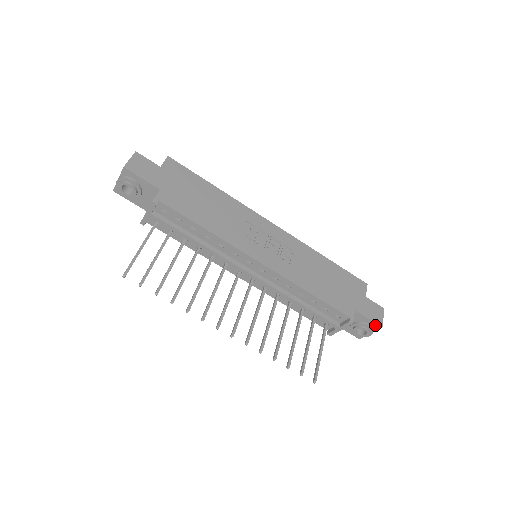
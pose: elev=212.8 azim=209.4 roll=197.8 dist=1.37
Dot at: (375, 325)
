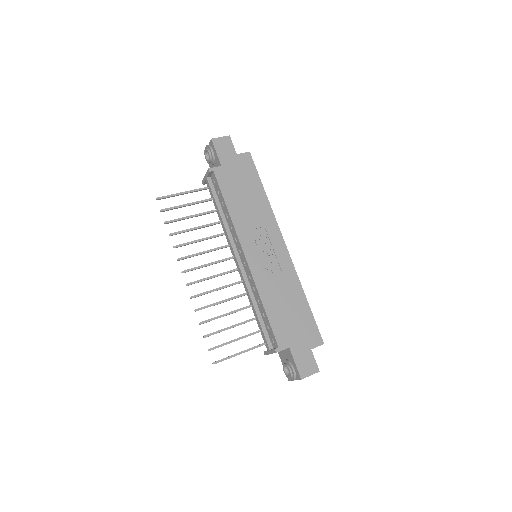
Dot at: (298, 373)
